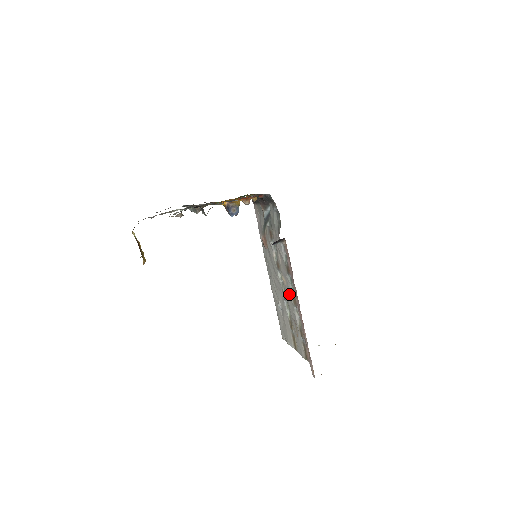
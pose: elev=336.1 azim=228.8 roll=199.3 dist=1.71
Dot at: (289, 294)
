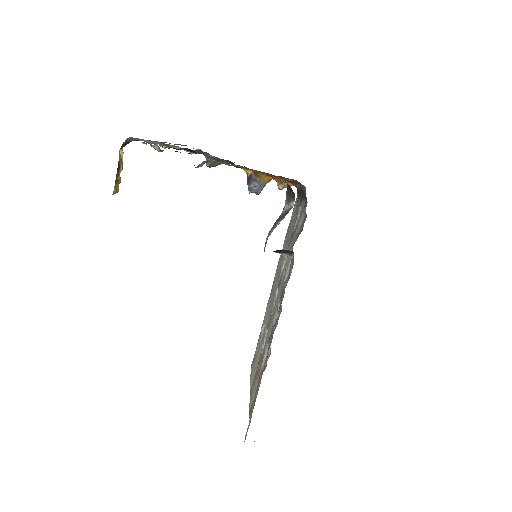
Dot at: (271, 323)
